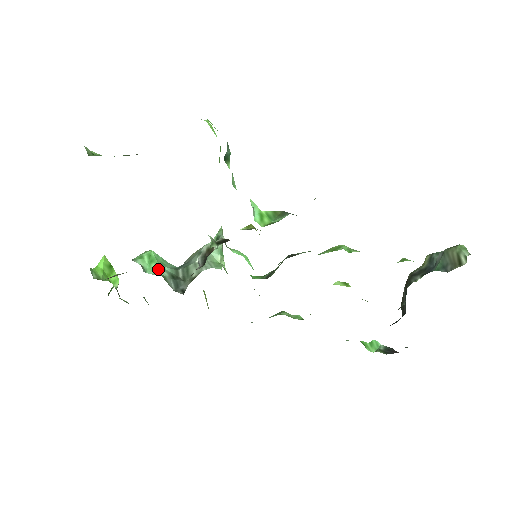
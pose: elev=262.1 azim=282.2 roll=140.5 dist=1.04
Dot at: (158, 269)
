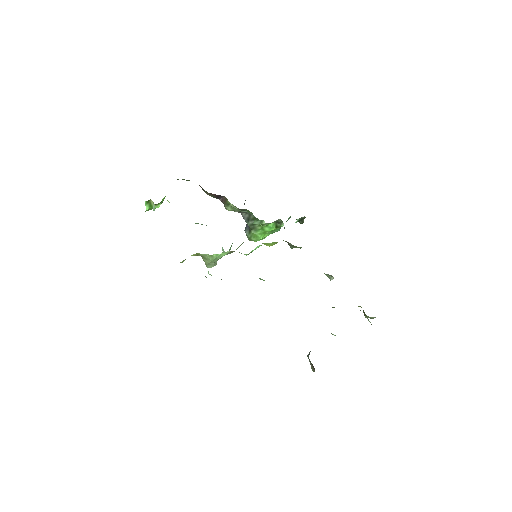
Dot at: occluded
